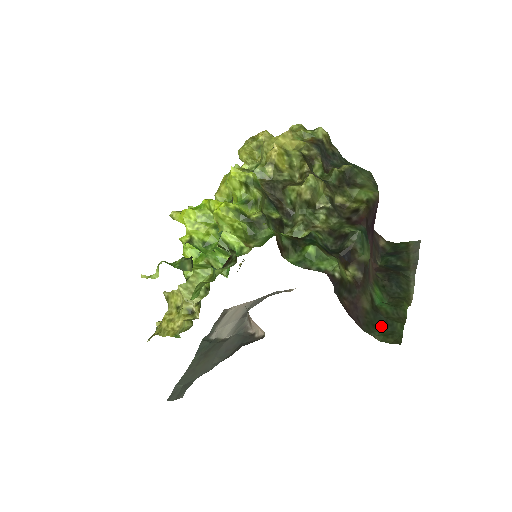
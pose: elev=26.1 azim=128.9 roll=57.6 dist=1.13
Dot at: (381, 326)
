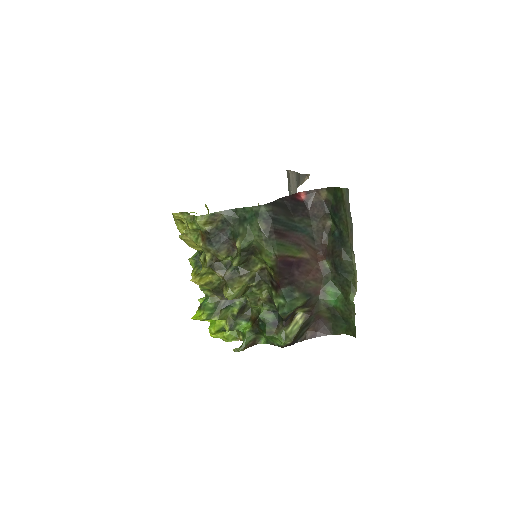
Dot at: (341, 324)
